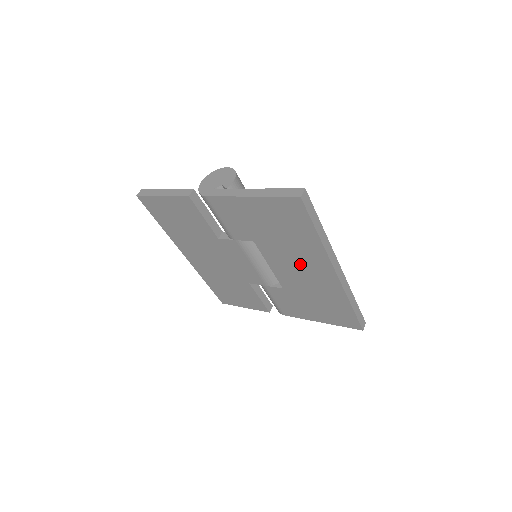
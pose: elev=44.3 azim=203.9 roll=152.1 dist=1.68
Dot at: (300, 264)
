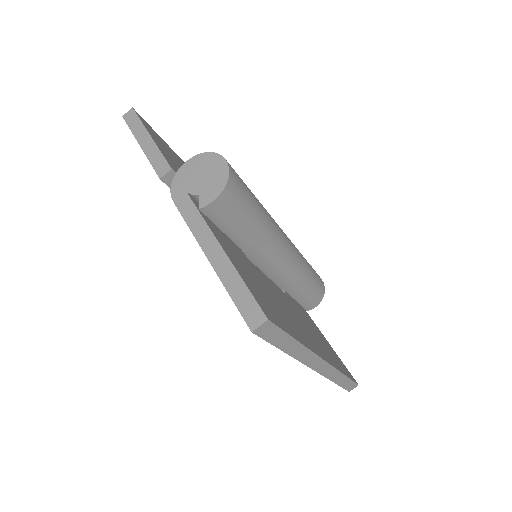
Dot at: occluded
